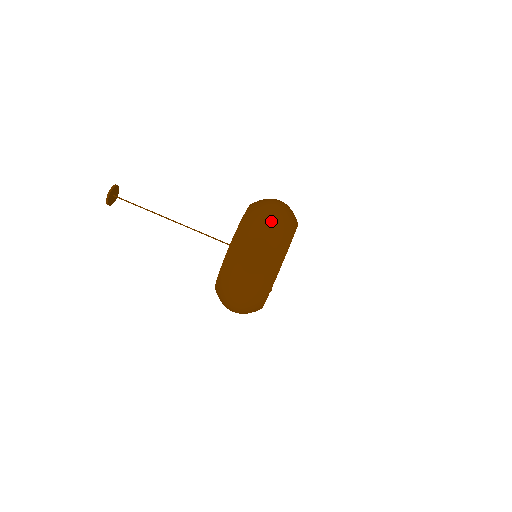
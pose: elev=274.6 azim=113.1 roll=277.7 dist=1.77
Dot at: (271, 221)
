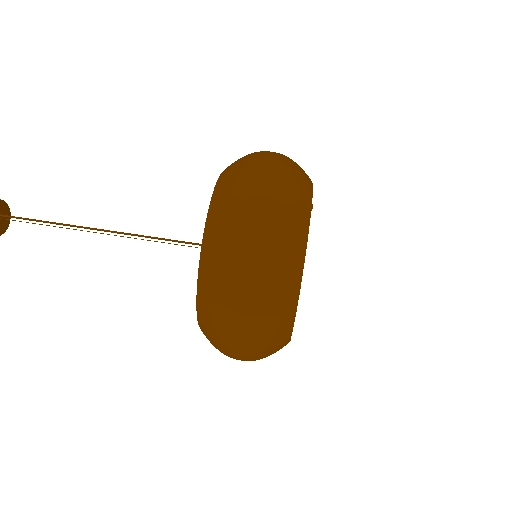
Dot at: occluded
